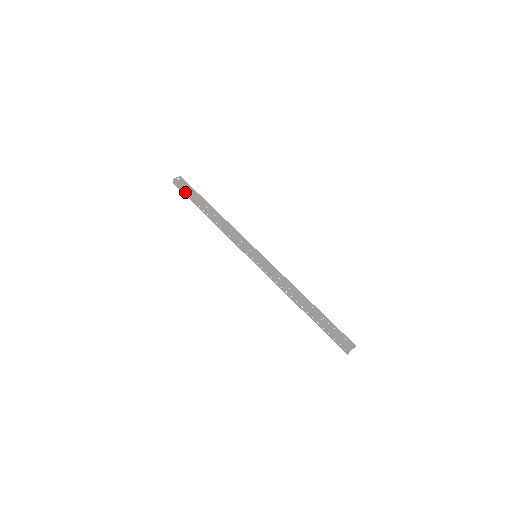
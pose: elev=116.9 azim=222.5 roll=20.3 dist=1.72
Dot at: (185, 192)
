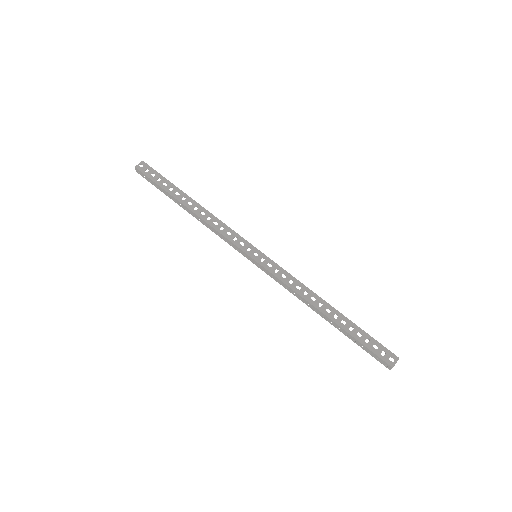
Dot at: (153, 183)
